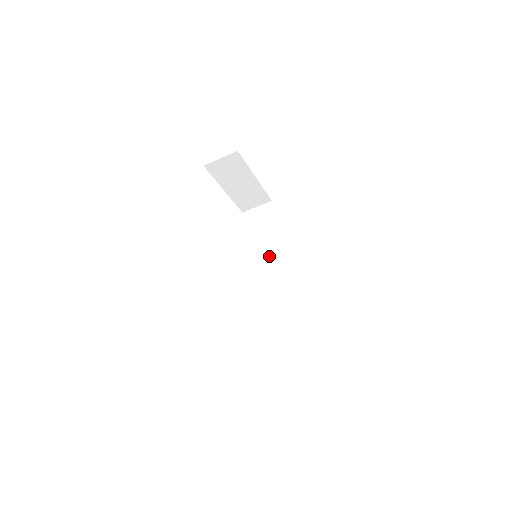
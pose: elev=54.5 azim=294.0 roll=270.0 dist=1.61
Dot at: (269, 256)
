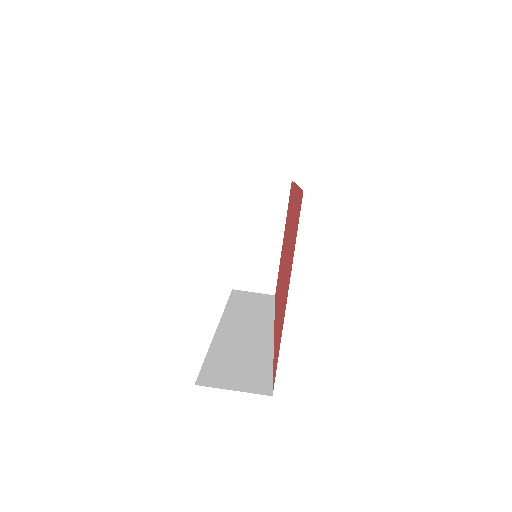
Dot at: (250, 316)
